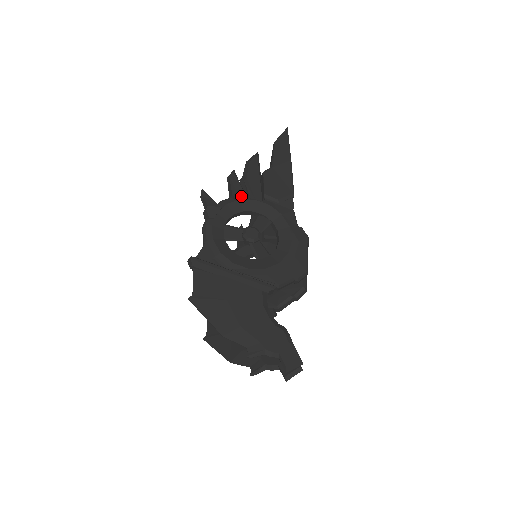
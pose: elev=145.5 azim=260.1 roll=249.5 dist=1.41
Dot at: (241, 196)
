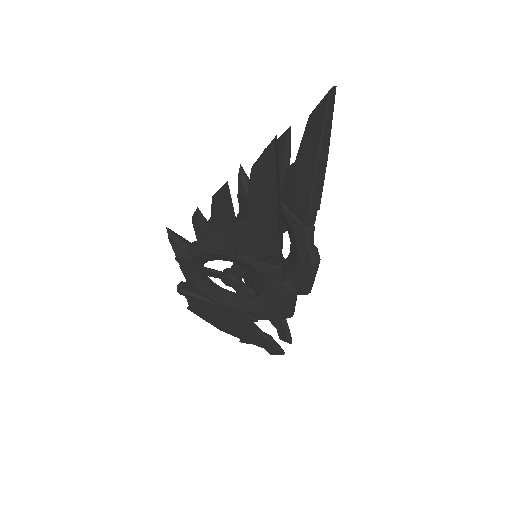
Dot at: (210, 251)
